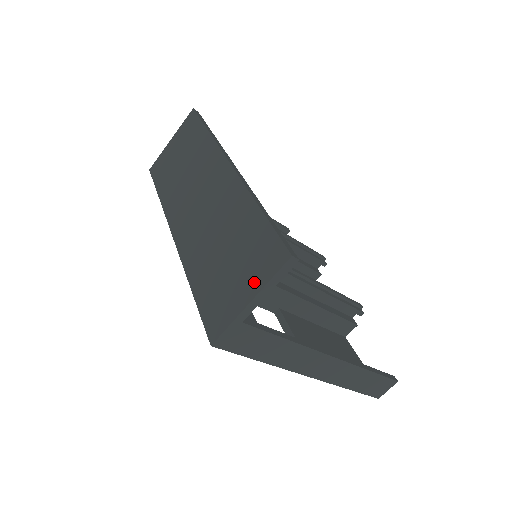
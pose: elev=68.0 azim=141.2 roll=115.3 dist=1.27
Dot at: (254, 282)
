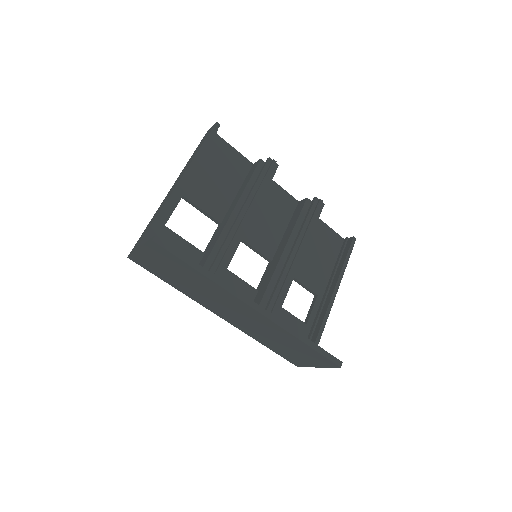
Dot at: (318, 364)
